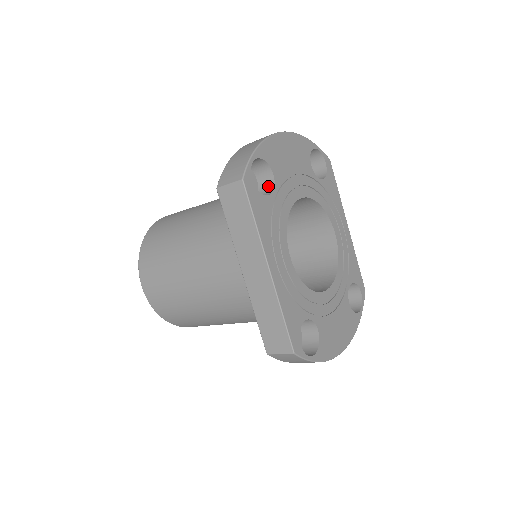
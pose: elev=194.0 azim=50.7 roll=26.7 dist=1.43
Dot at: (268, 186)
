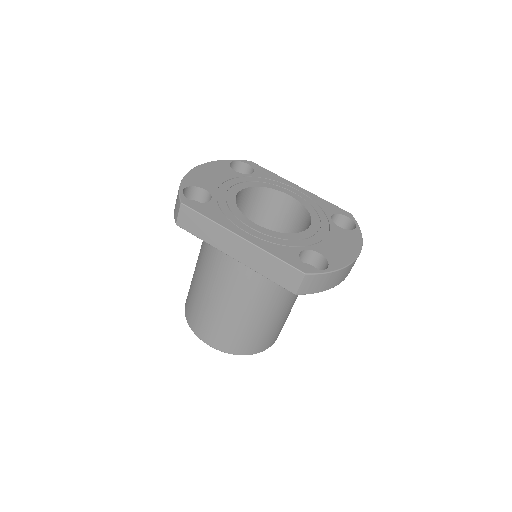
Dot at: (208, 199)
